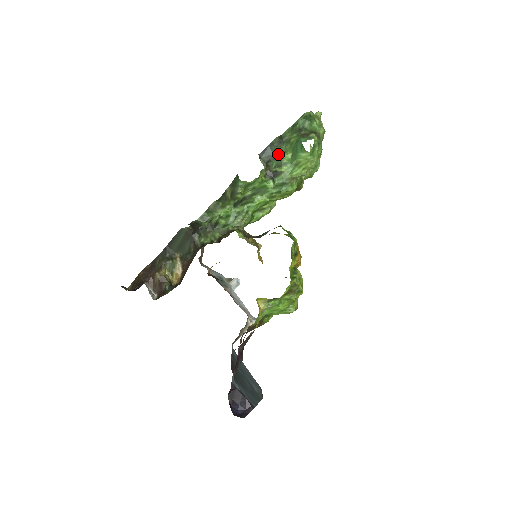
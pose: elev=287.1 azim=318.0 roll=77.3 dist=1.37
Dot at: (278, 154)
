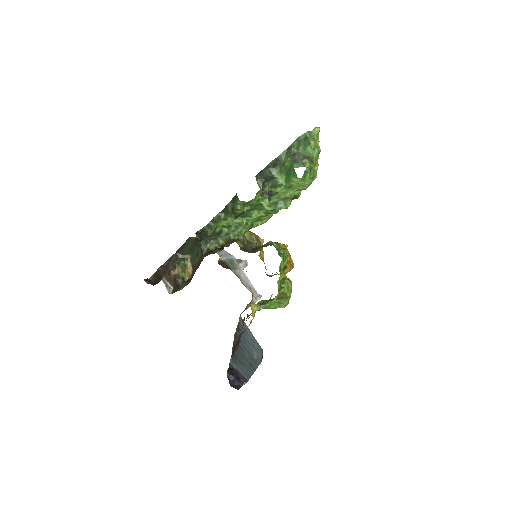
Dot at: (273, 176)
